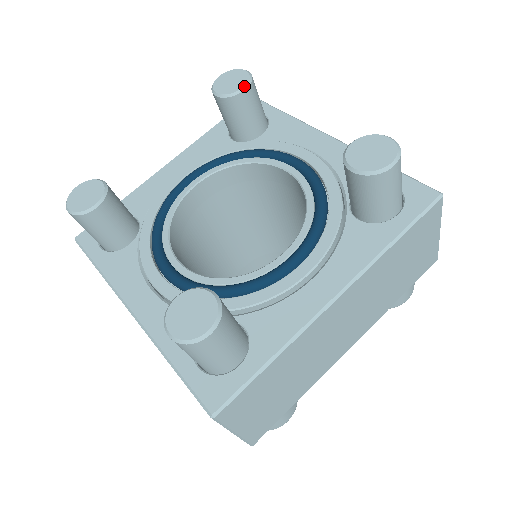
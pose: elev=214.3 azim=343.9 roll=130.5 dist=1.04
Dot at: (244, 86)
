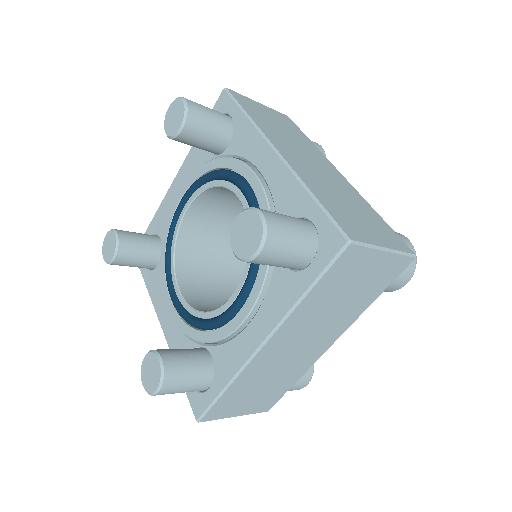
Dot at: (181, 125)
